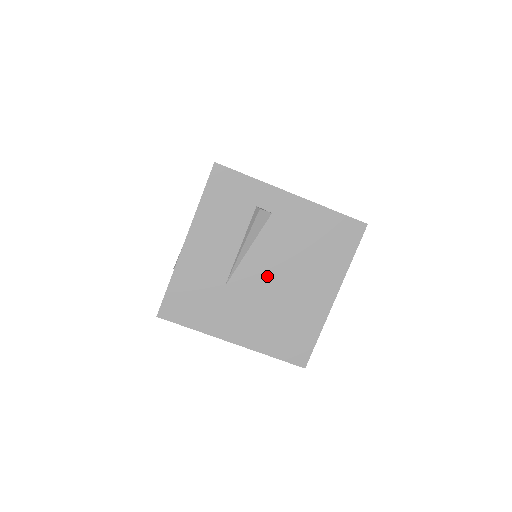
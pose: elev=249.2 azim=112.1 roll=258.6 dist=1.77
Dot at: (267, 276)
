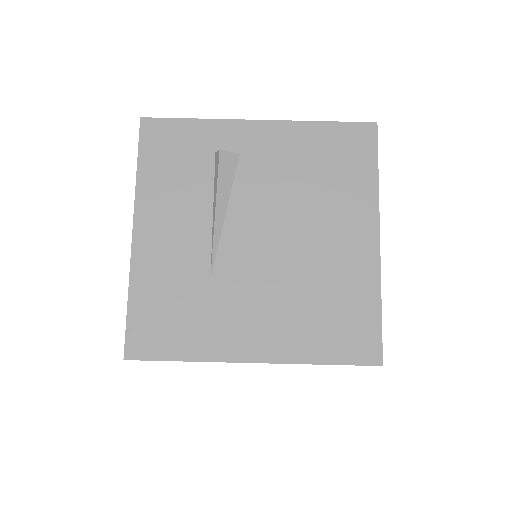
Dot at: (266, 242)
